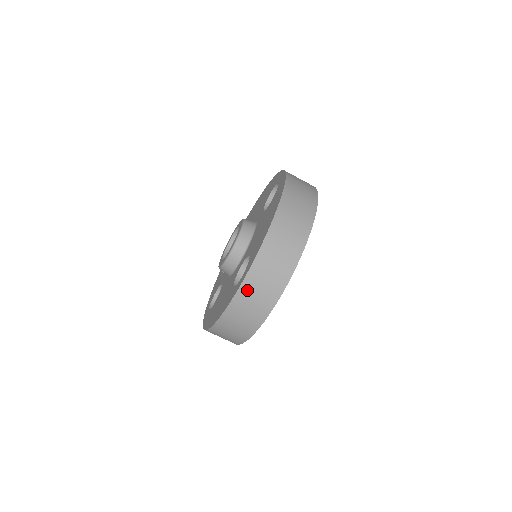
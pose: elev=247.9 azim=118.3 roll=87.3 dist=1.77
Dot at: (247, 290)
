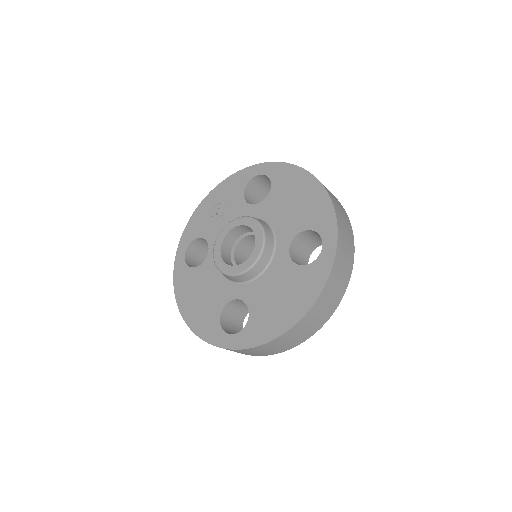
Dot at: (230, 350)
